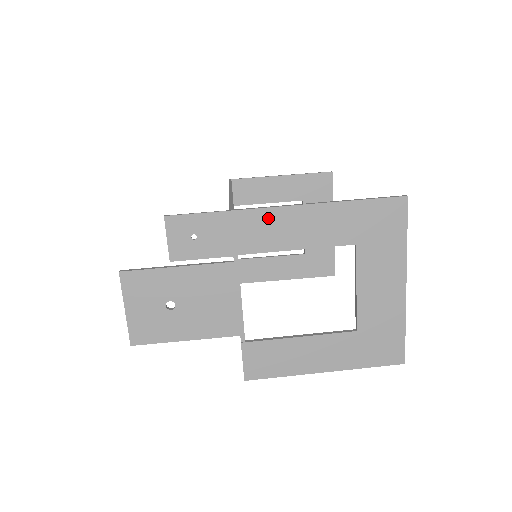
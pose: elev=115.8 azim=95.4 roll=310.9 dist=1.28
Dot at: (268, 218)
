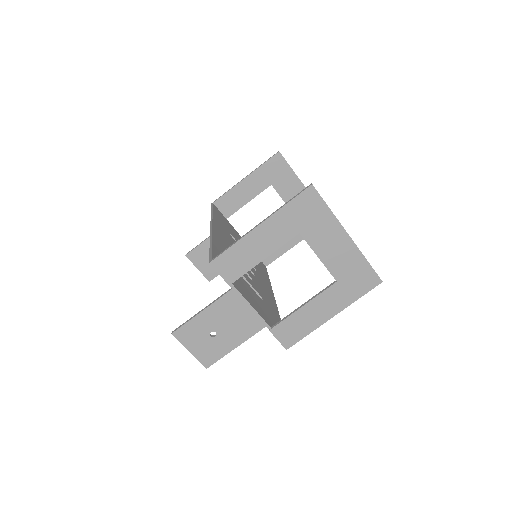
Dot at: (235, 253)
